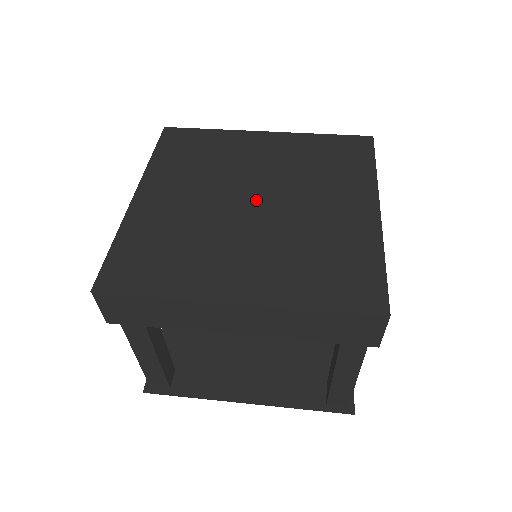
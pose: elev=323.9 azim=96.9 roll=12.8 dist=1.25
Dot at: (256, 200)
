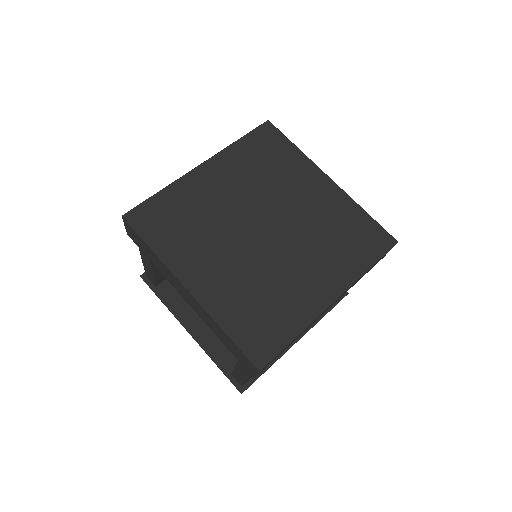
Dot at: (264, 227)
